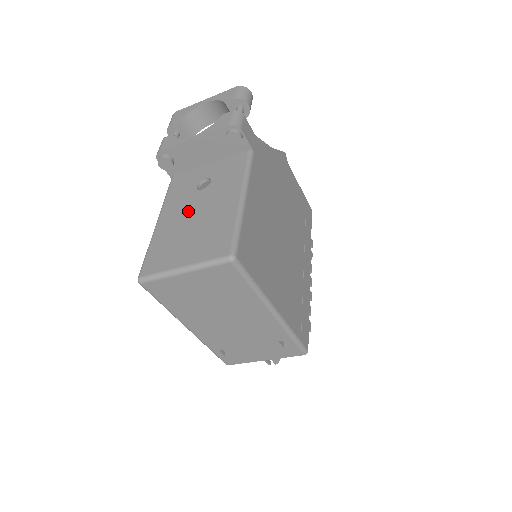
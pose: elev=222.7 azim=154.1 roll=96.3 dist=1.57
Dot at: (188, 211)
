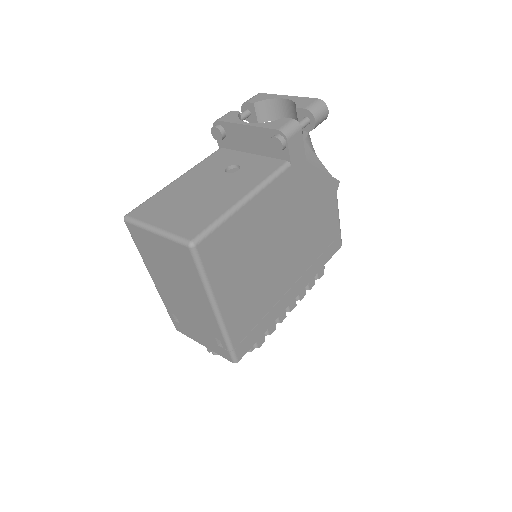
Dot at: (202, 184)
